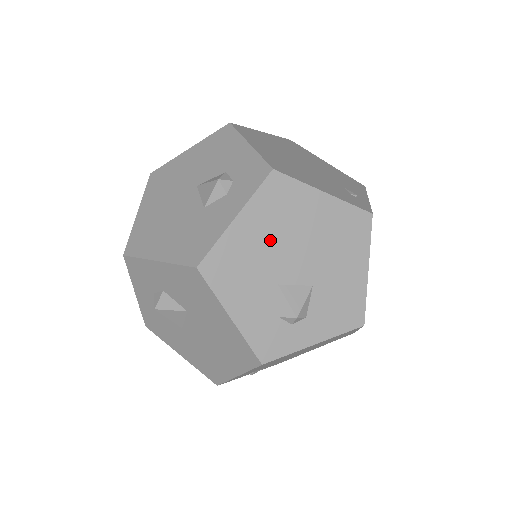
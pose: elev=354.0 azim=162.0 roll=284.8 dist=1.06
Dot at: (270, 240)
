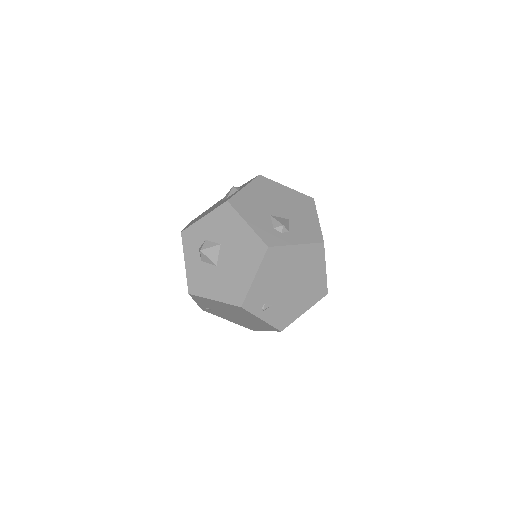
Dot at: (263, 198)
